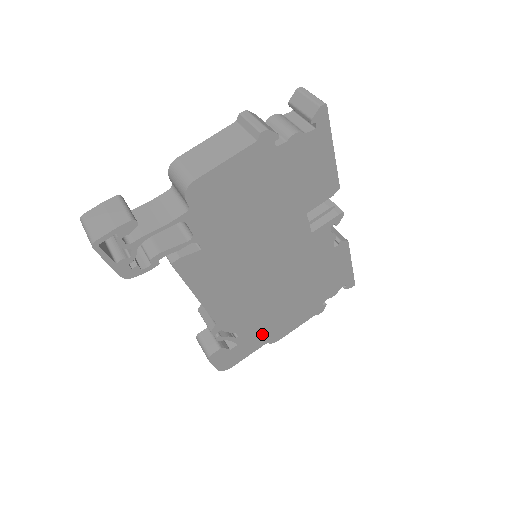
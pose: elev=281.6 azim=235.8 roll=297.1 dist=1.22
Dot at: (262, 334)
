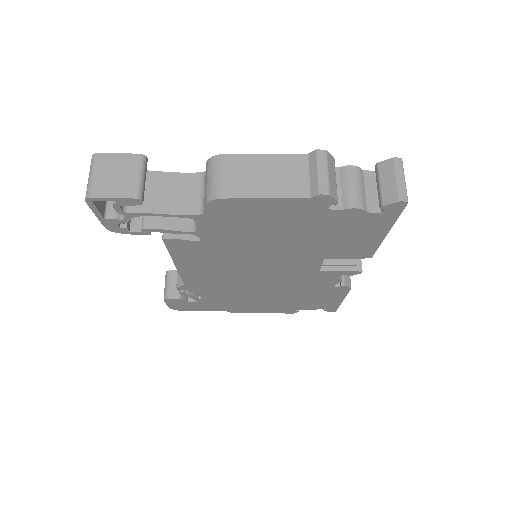
Dot at: (225, 305)
